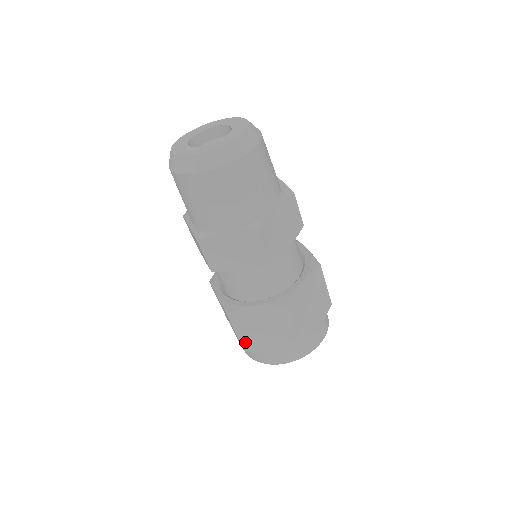
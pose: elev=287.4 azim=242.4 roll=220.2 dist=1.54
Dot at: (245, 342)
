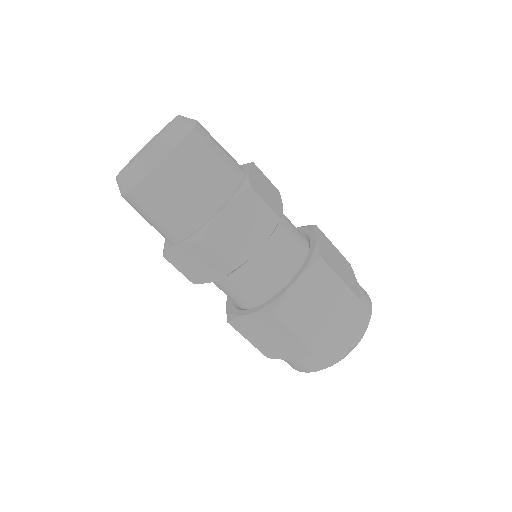
Dot at: (262, 350)
